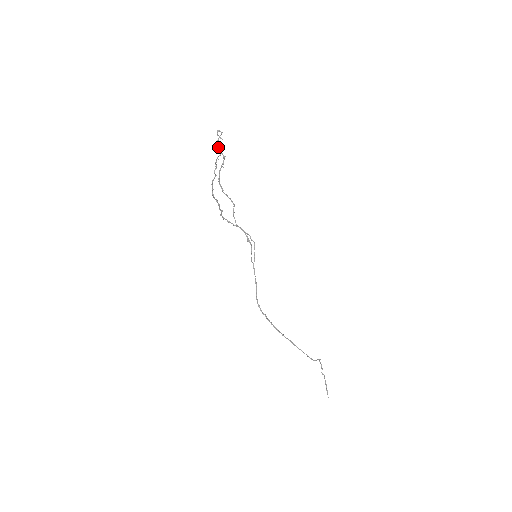
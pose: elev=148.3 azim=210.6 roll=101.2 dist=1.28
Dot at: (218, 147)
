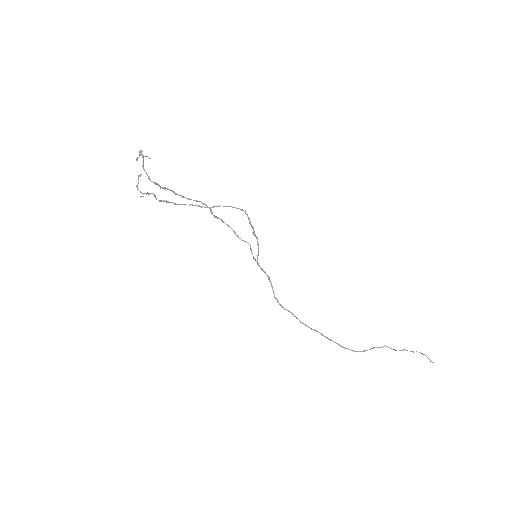
Dot at: (146, 173)
